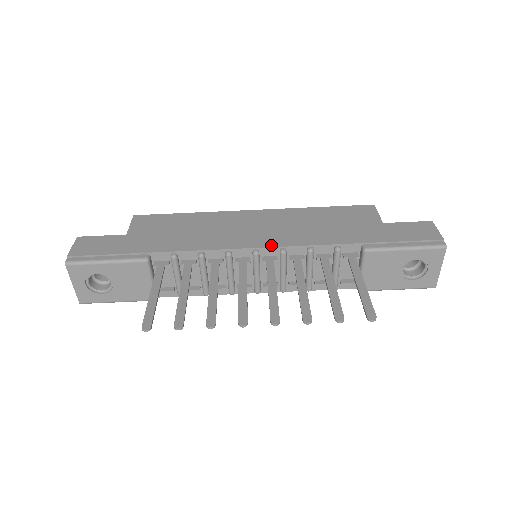
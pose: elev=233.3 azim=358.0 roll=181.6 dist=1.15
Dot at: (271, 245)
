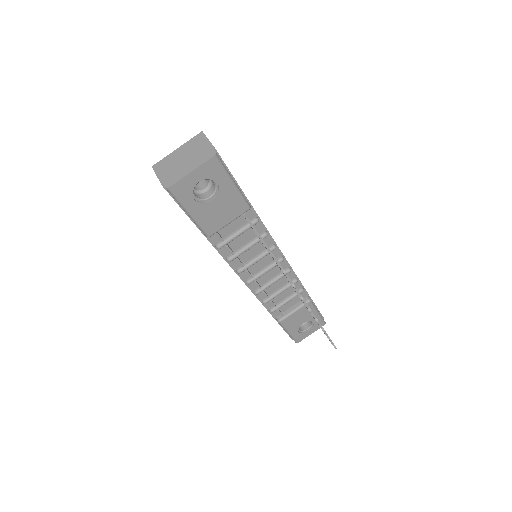
Dot at: occluded
